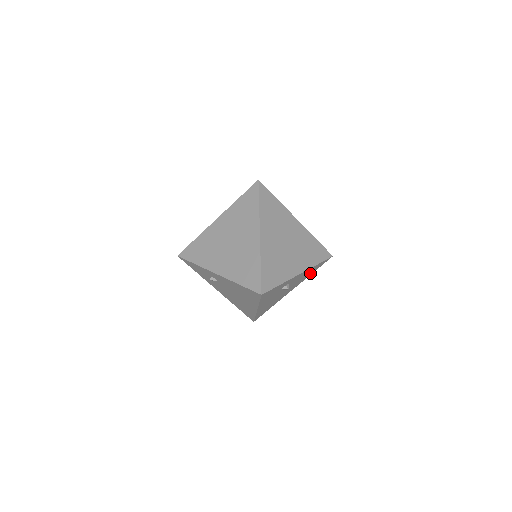
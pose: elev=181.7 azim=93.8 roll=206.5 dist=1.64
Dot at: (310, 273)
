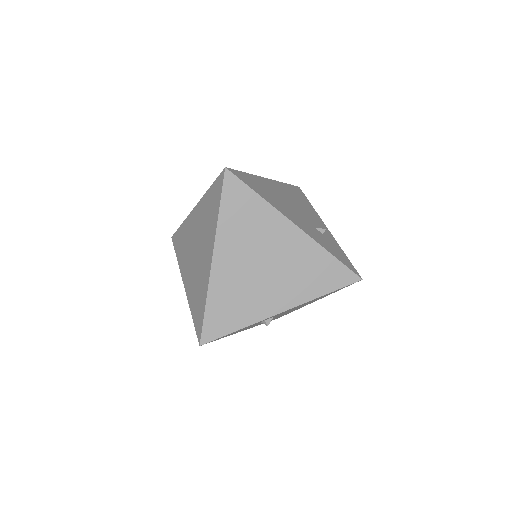
Dot at: (328, 294)
